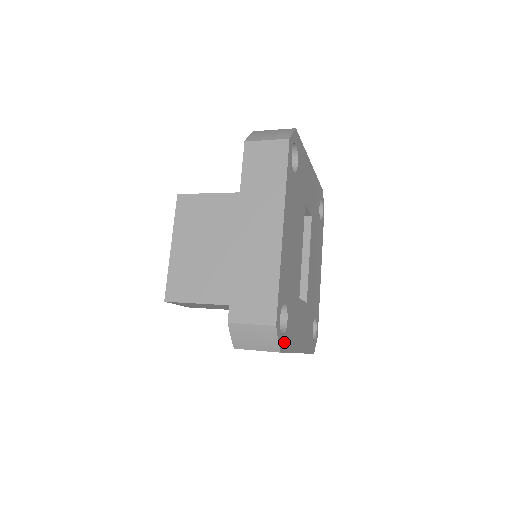
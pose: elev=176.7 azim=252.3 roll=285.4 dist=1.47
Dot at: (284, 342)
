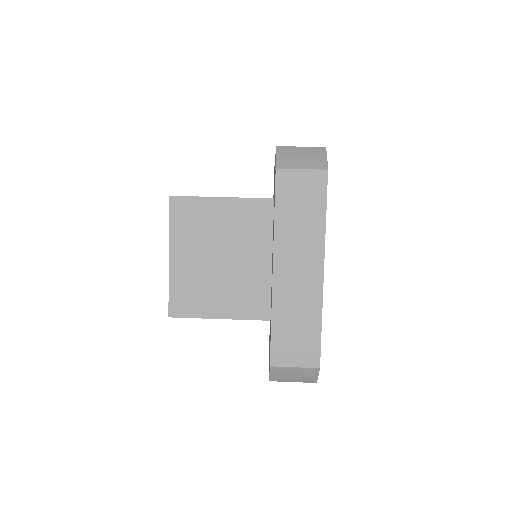
Dot at: occluded
